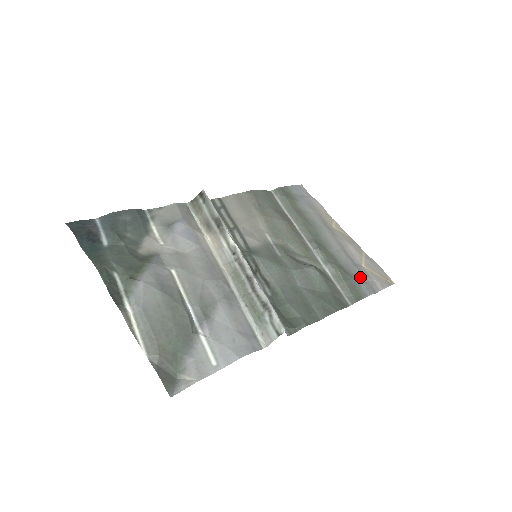
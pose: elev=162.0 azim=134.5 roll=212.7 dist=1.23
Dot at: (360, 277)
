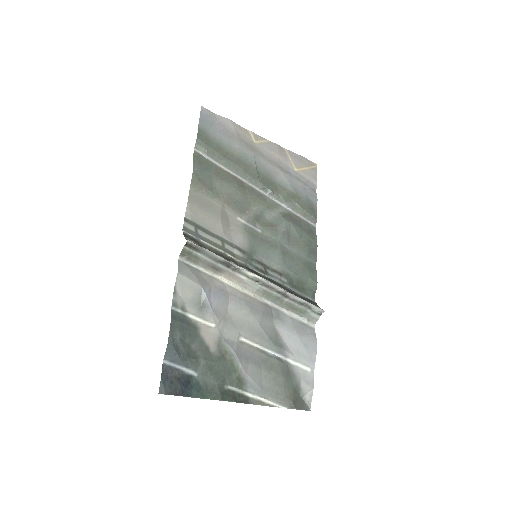
Dot at: (303, 188)
